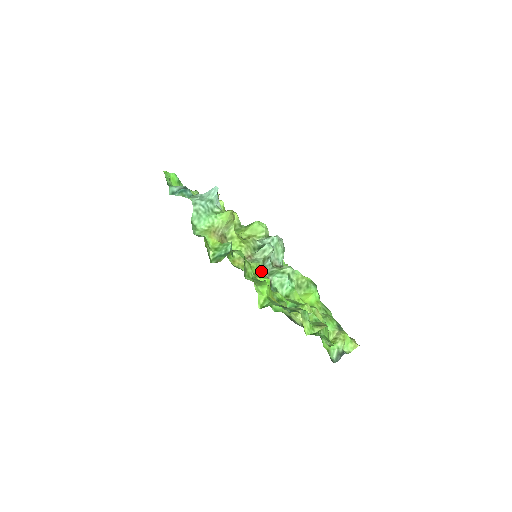
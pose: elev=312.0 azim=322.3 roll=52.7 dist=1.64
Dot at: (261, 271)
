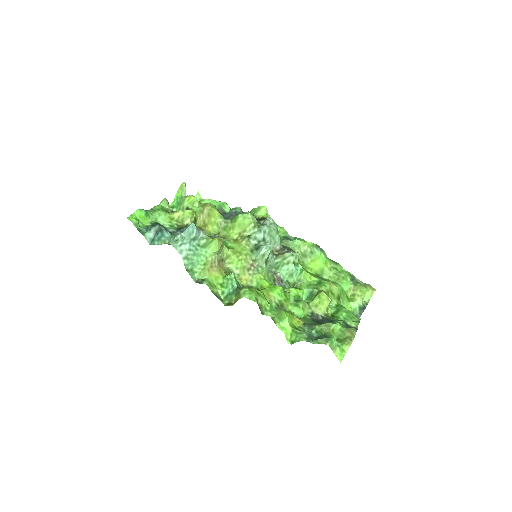
Dot at: (268, 274)
